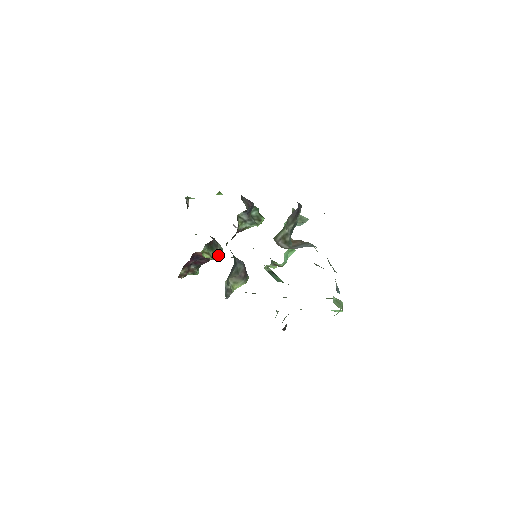
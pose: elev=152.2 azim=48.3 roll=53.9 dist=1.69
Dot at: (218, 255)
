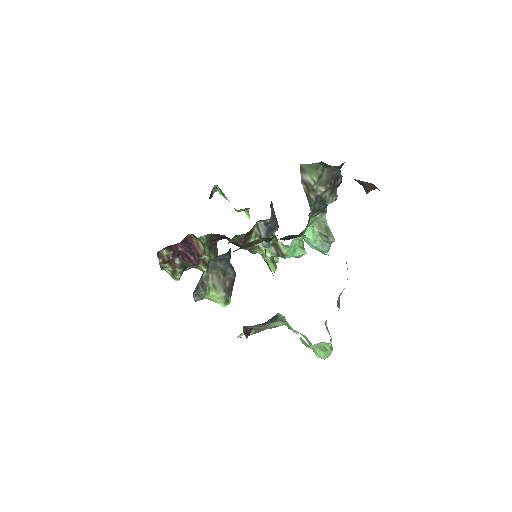
Dot at: occluded
